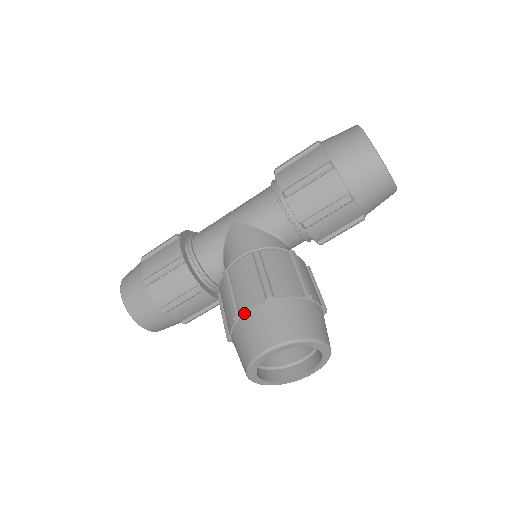
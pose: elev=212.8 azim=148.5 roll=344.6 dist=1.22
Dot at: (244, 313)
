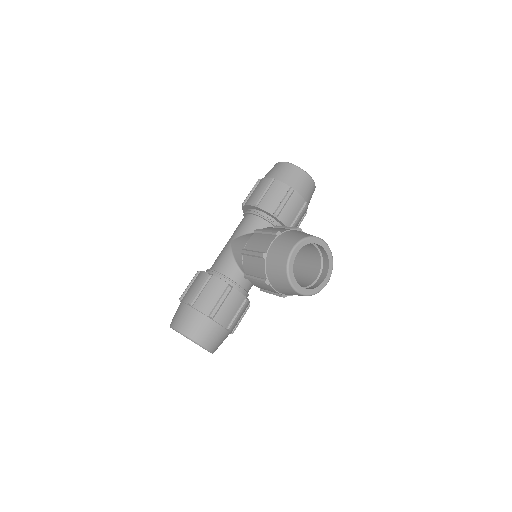
Dot at: (267, 249)
